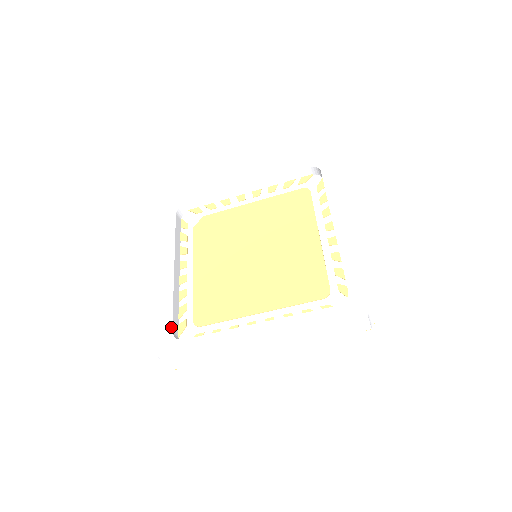
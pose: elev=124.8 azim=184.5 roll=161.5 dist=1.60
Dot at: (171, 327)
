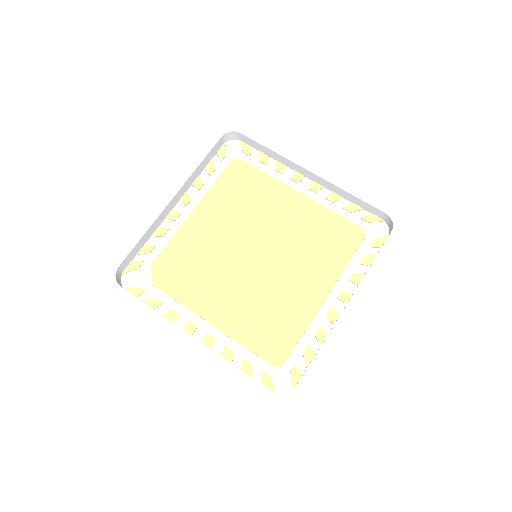
Dot at: (267, 390)
